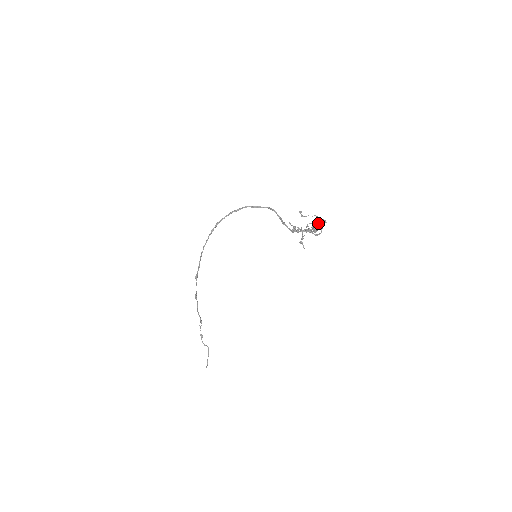
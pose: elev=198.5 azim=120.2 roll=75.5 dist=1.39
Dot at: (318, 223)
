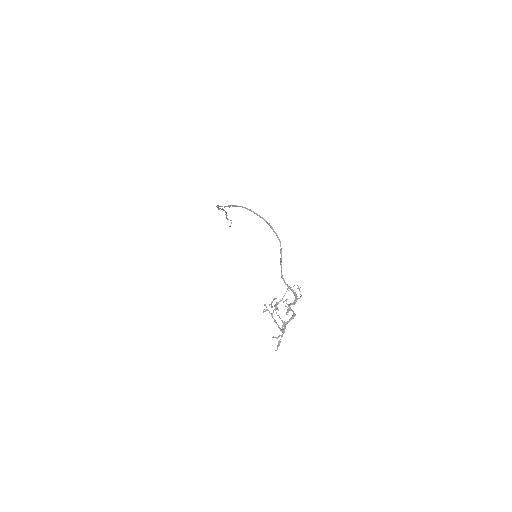
Dot at: occluded
